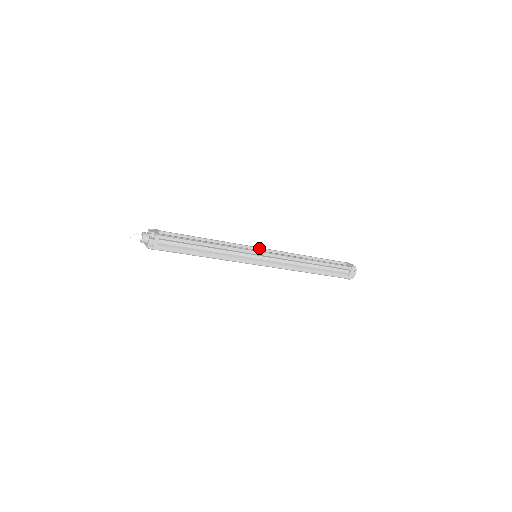
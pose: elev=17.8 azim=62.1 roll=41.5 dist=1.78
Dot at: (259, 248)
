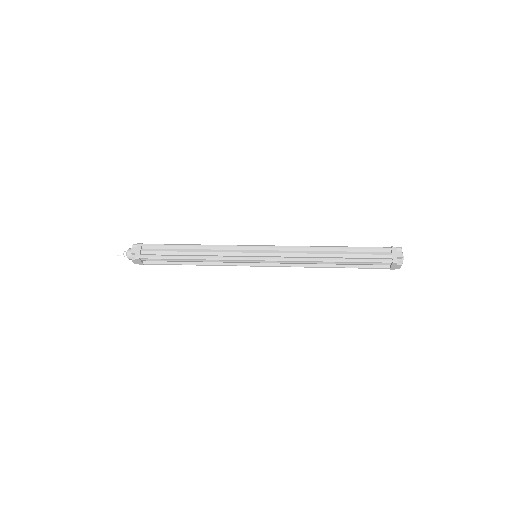
Dot at: (259, 247)
